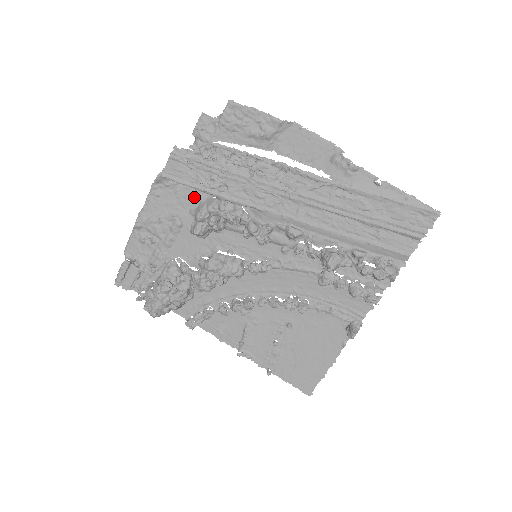
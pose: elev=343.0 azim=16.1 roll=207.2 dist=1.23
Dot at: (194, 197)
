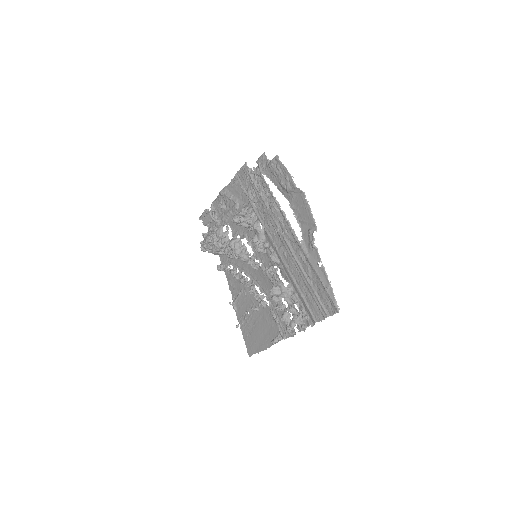
Dot at: occluded
